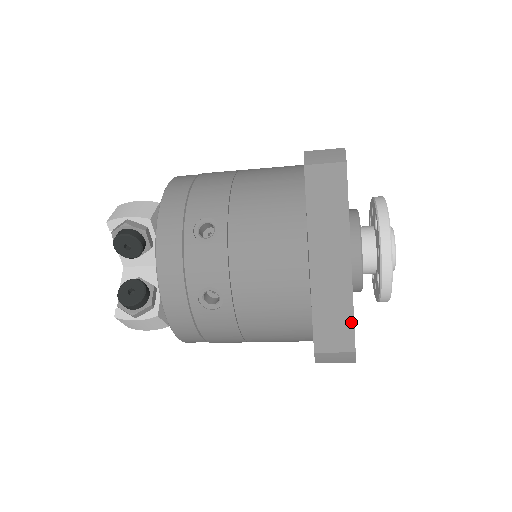
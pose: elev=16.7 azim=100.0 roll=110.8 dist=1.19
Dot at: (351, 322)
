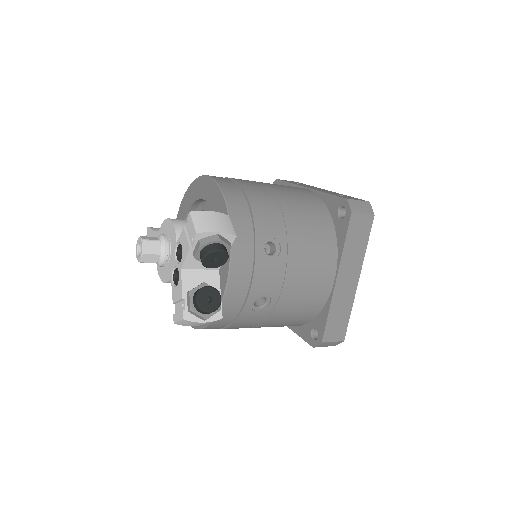
Dot at: (347, 322)
